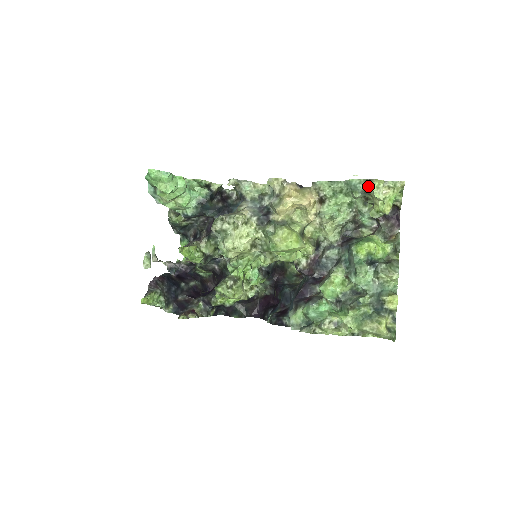
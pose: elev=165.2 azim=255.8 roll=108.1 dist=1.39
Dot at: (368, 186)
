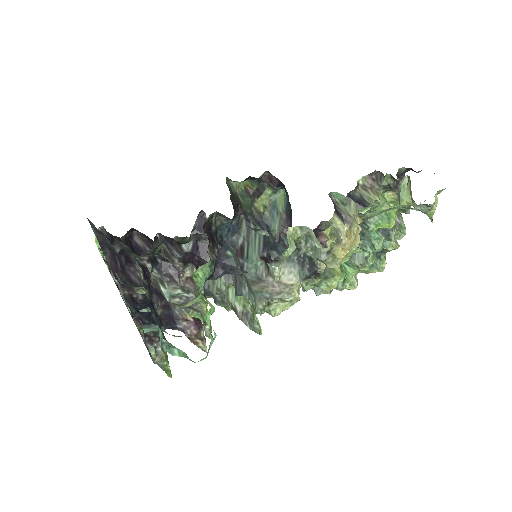
Dot at: (426, 212)
